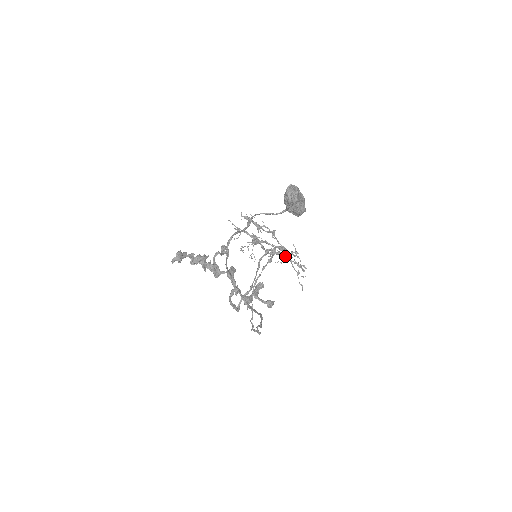
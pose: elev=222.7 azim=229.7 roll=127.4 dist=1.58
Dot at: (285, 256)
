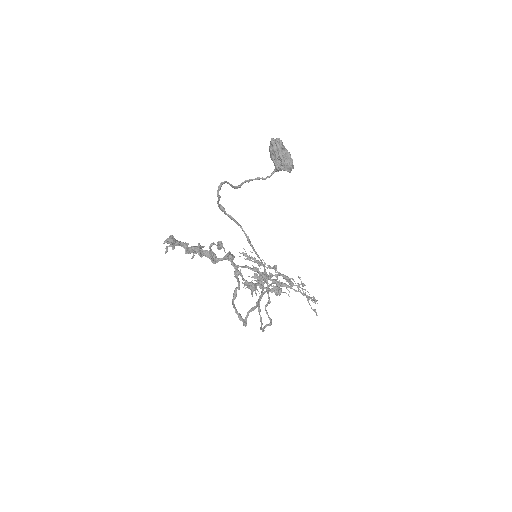
Dot at: (291, 287)
